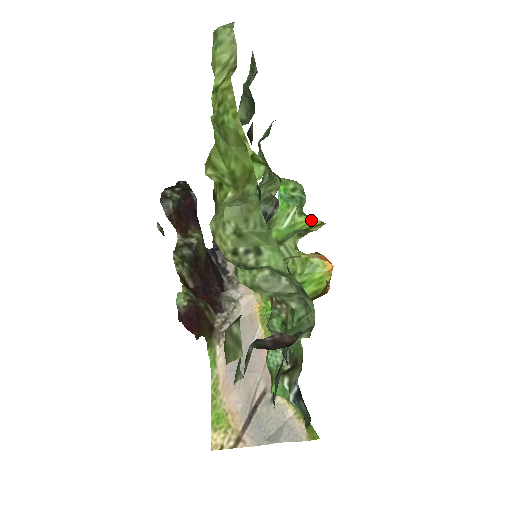
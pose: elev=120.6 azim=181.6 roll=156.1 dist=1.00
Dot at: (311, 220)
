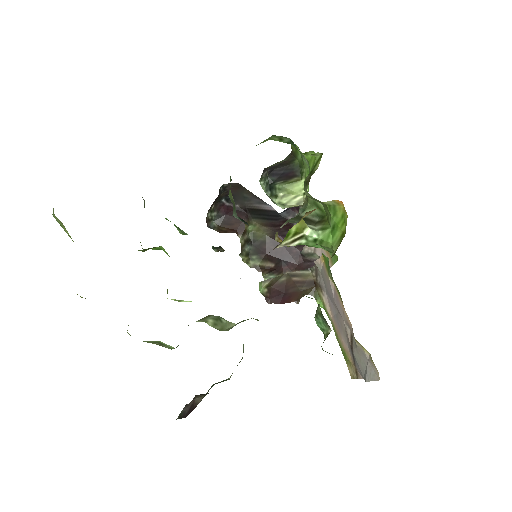
Dot at: (313, 155)
